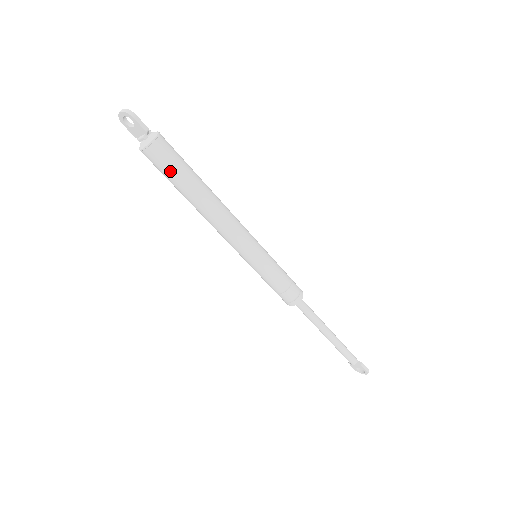
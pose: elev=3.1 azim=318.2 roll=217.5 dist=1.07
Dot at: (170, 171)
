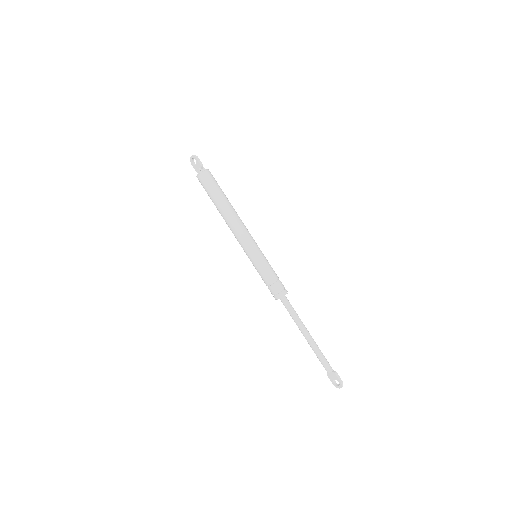
Dot at: (210, 188)
